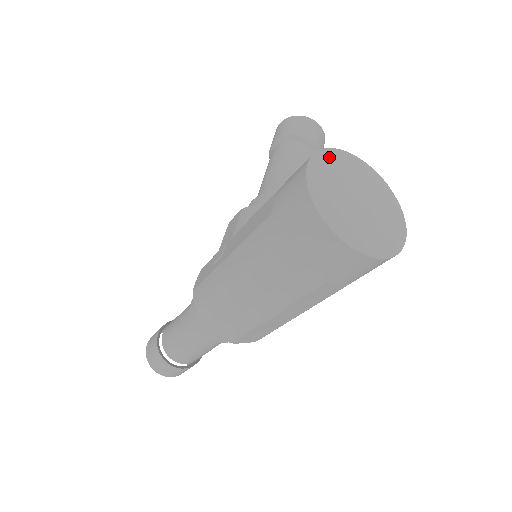
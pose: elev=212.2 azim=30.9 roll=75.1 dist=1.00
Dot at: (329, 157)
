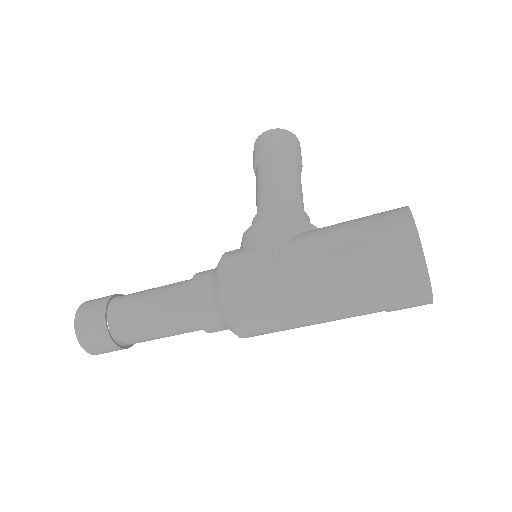
Dot at: occluded
